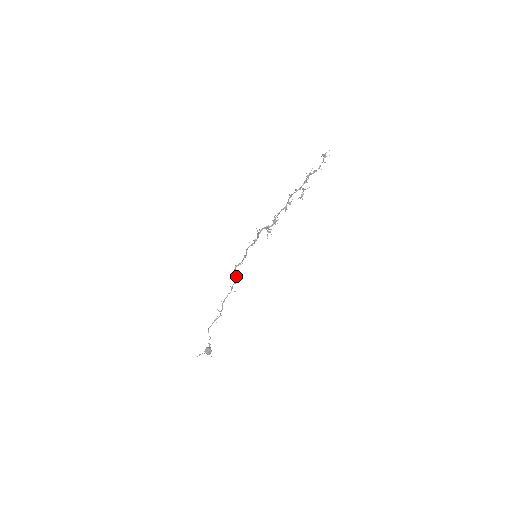
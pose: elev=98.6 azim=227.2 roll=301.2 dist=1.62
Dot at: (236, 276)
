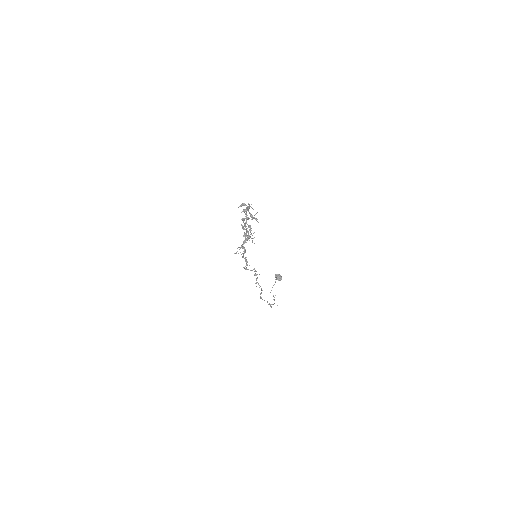
Dot at: (251, 270)
